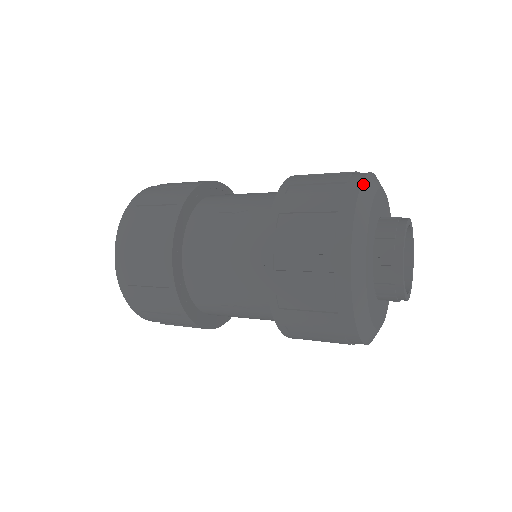
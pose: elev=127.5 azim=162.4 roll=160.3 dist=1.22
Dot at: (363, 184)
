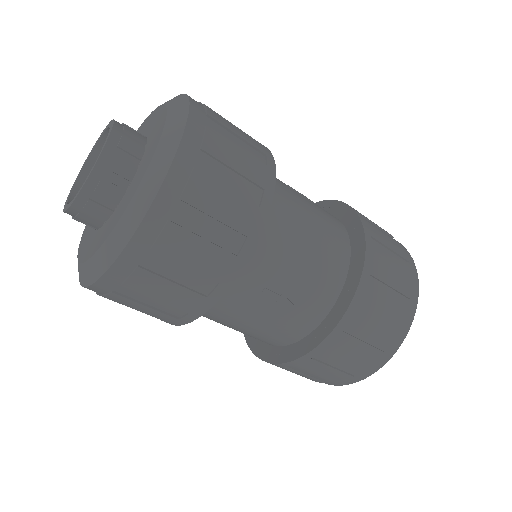
Dot at: (402, 342)
